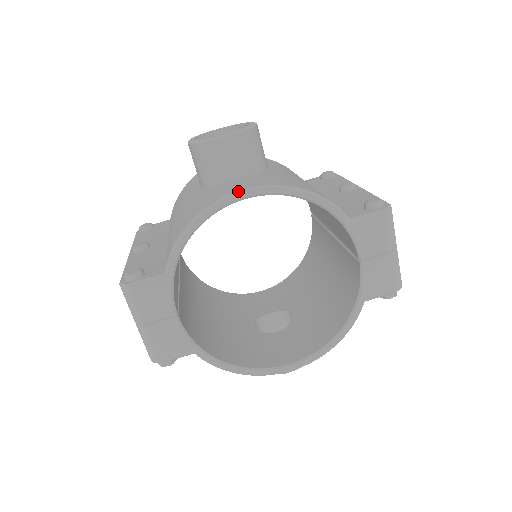
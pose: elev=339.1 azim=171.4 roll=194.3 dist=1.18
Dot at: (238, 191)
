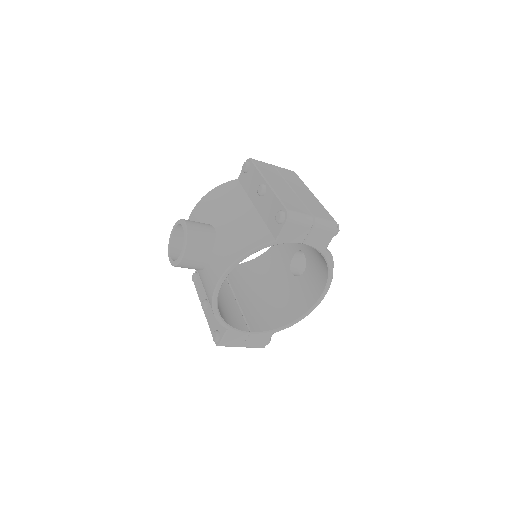
Dot at: (216, 286)
